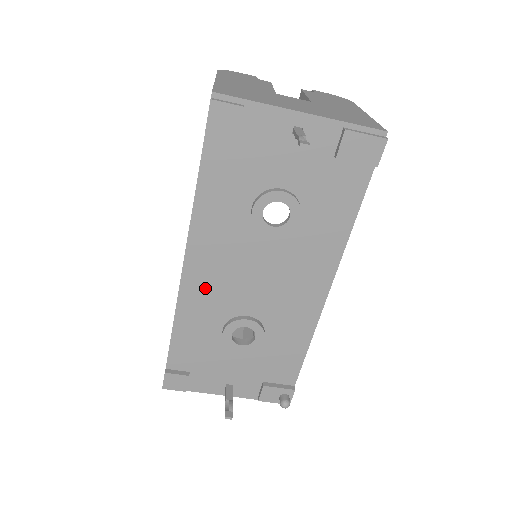
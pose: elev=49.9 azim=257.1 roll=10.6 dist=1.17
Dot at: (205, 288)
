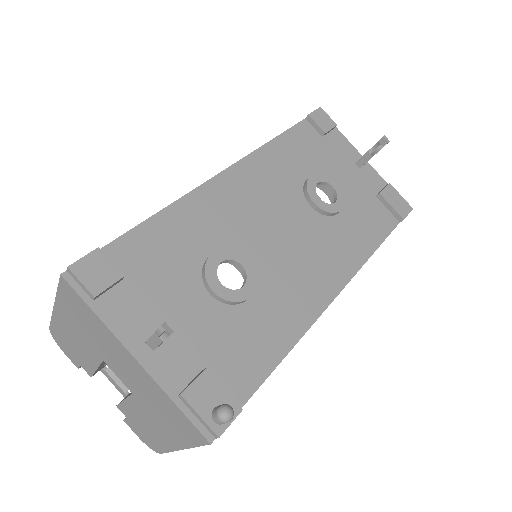
Dot at: (227, 203)
